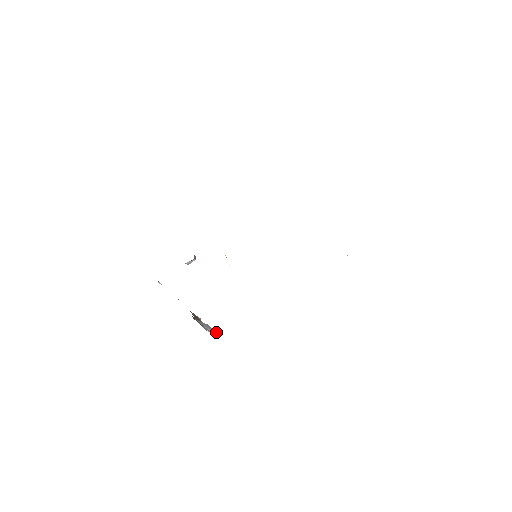
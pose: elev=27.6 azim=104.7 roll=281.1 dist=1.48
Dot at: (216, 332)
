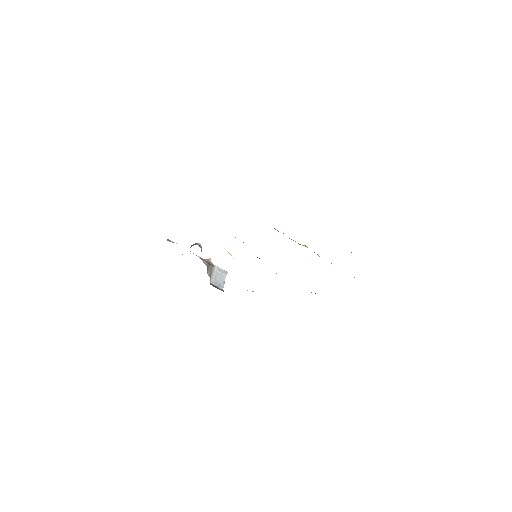
Dot at: (226, 272)
